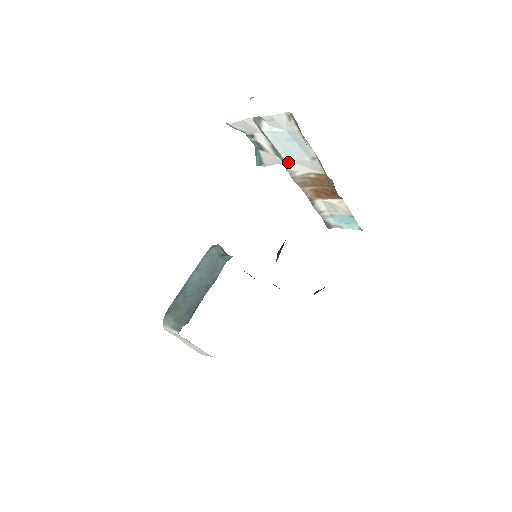
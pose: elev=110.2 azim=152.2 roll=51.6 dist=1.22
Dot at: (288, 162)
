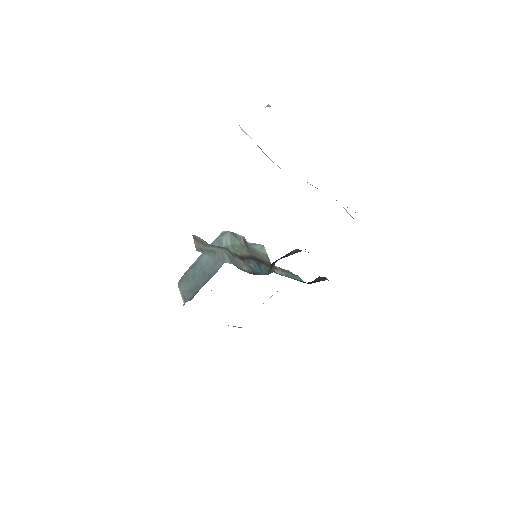
Dot at: occluded
